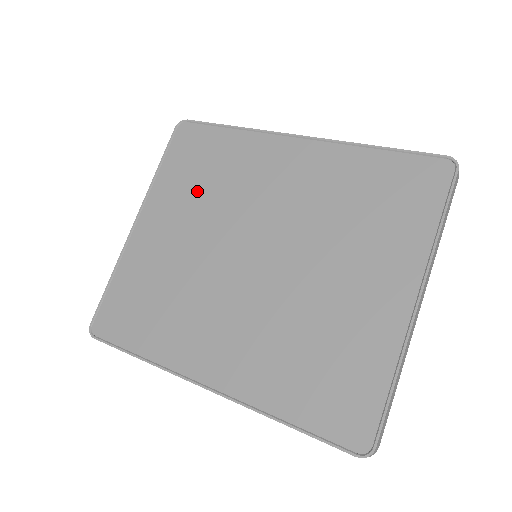
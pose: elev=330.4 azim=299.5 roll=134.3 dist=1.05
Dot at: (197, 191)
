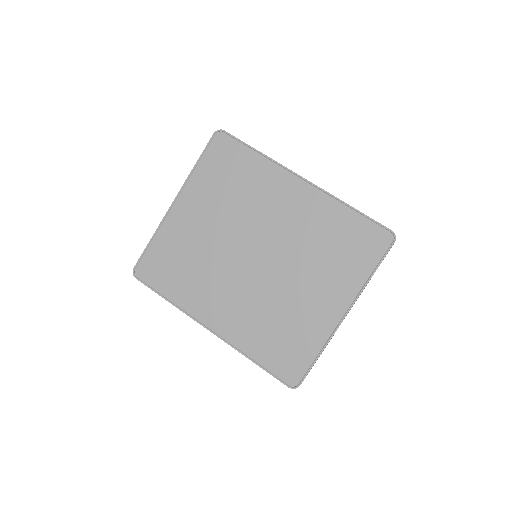
Dot at: (223, 194)
